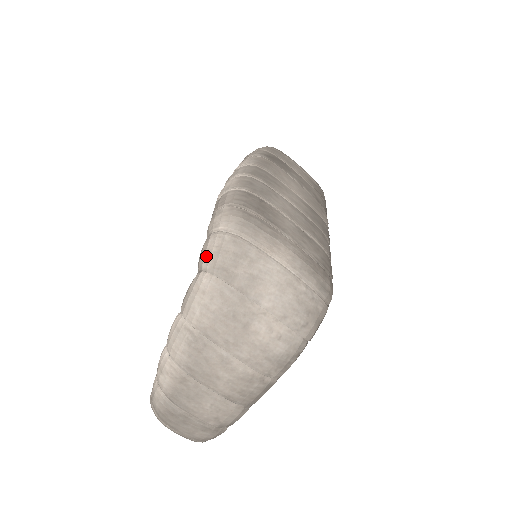
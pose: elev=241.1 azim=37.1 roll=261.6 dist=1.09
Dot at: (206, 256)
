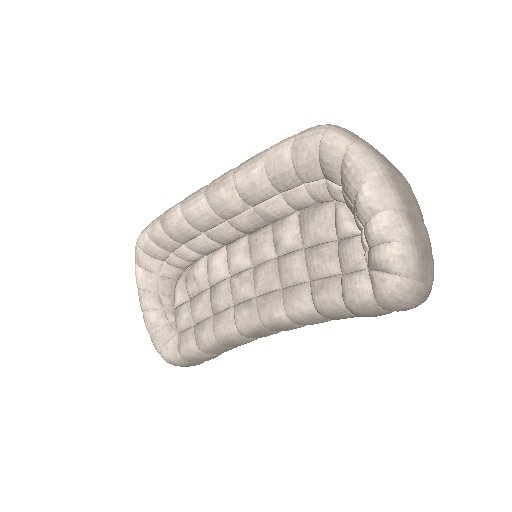
Dot at: (341, 139)
